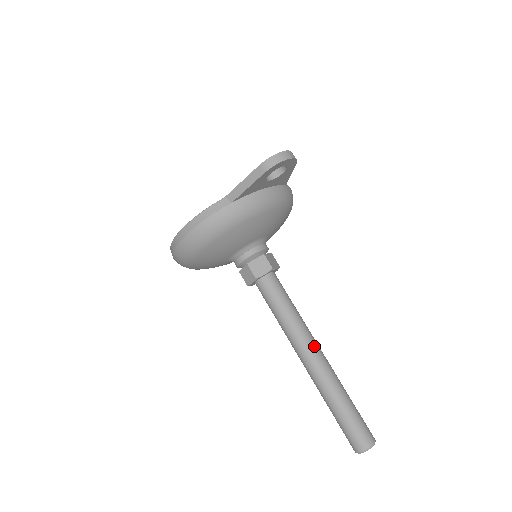
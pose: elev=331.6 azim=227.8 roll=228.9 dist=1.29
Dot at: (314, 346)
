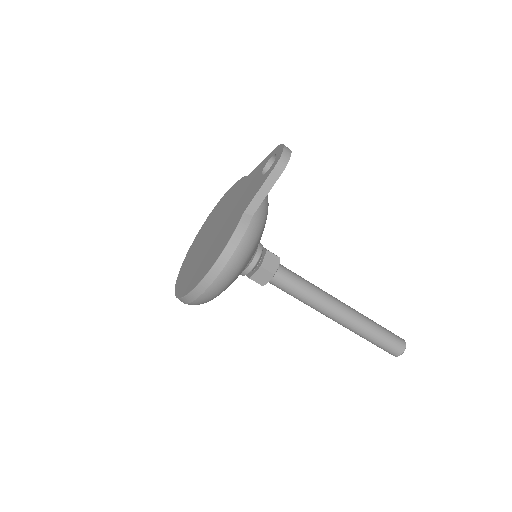
Dot at: (338, 301)
